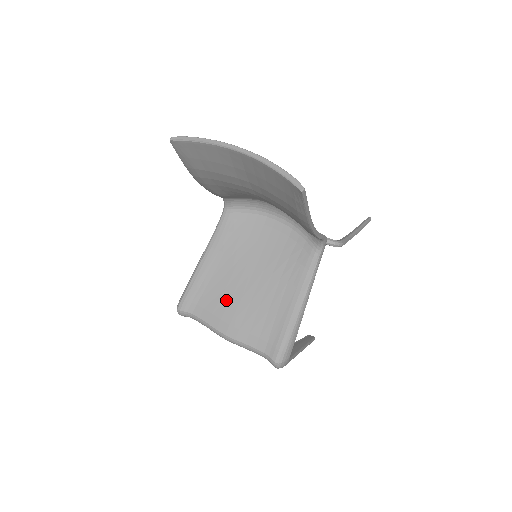
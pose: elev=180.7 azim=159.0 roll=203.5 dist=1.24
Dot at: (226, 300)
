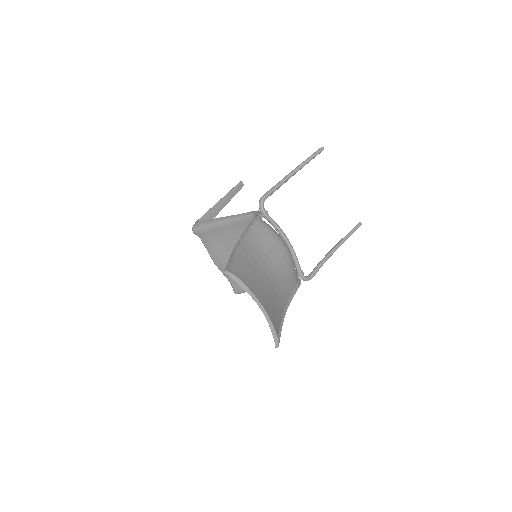
Dot at: (225, 251)
